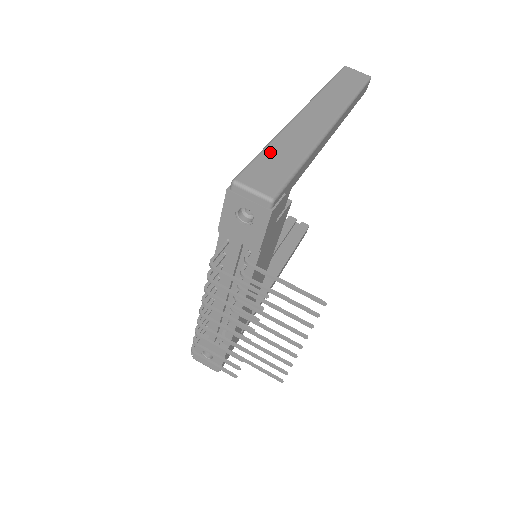
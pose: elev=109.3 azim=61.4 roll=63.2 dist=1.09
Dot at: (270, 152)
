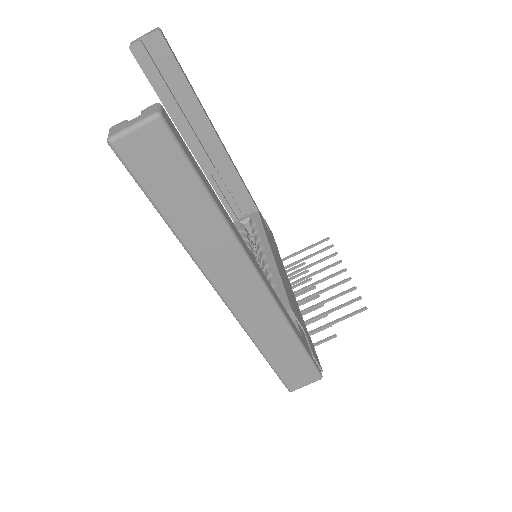
Dot at: (275, 360)
